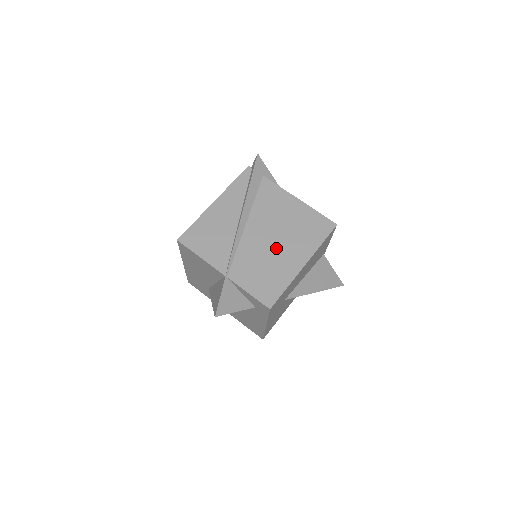
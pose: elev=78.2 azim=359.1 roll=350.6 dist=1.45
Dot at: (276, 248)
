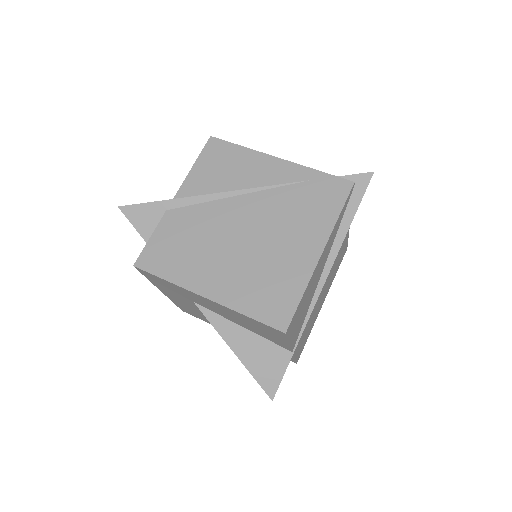
Dot at: occluded
